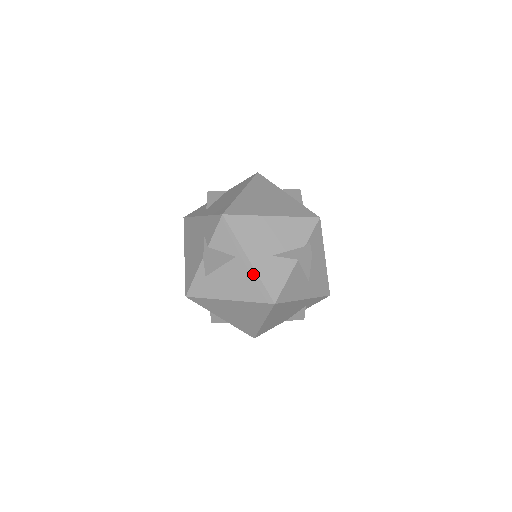
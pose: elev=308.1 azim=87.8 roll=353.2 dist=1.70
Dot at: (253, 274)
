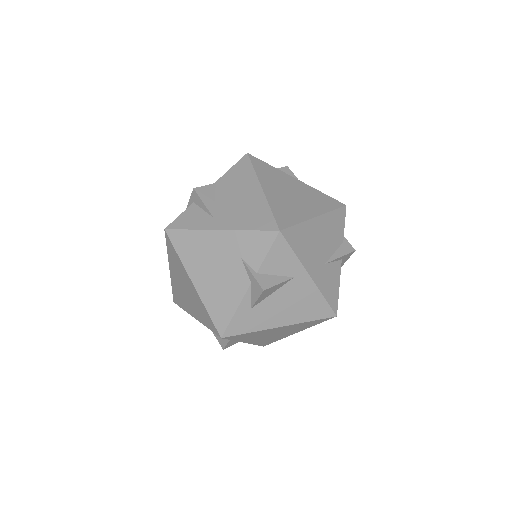
Dot at: (315, 292)
